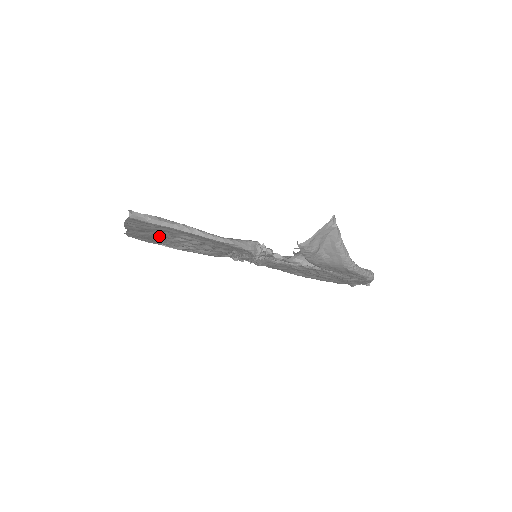
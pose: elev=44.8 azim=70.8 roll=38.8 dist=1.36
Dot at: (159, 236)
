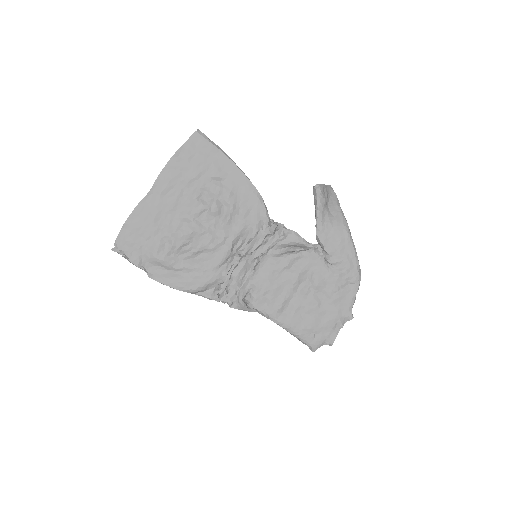
Dot at: (179, 202)
